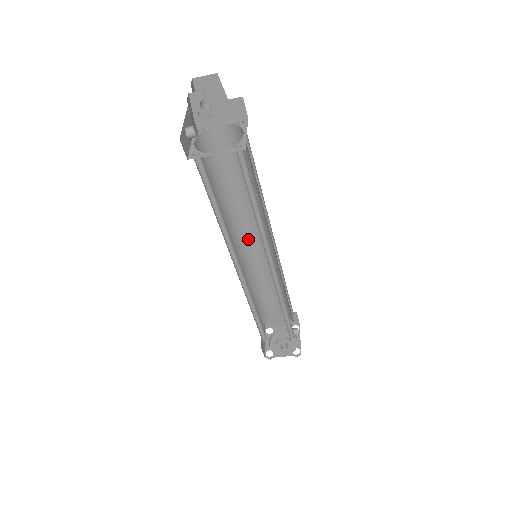
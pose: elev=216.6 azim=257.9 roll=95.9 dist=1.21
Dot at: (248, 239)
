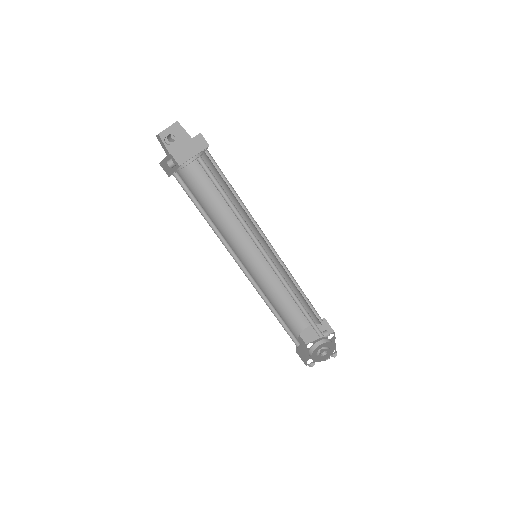
Dot at: (250, 248)
